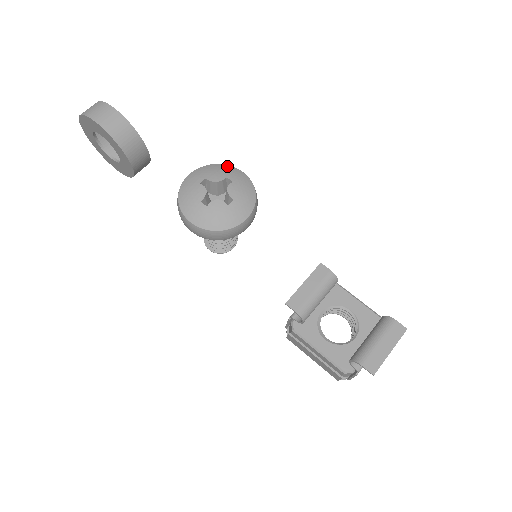
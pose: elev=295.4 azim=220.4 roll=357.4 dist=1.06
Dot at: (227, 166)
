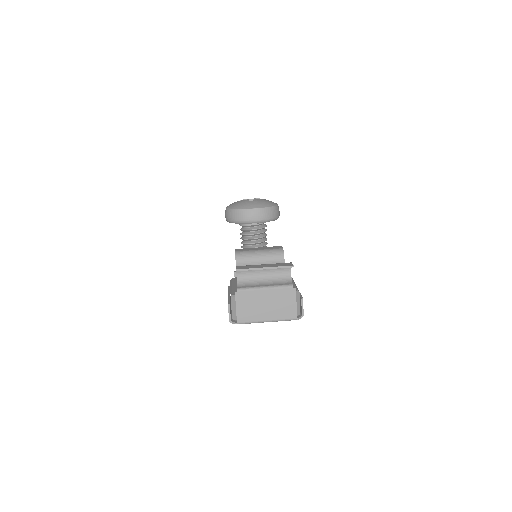
Dot at: occluded
